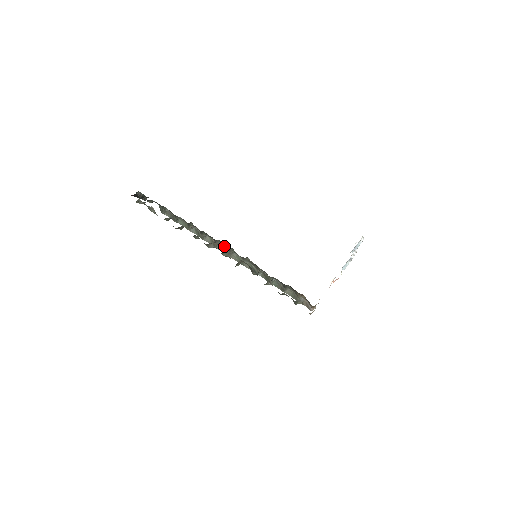
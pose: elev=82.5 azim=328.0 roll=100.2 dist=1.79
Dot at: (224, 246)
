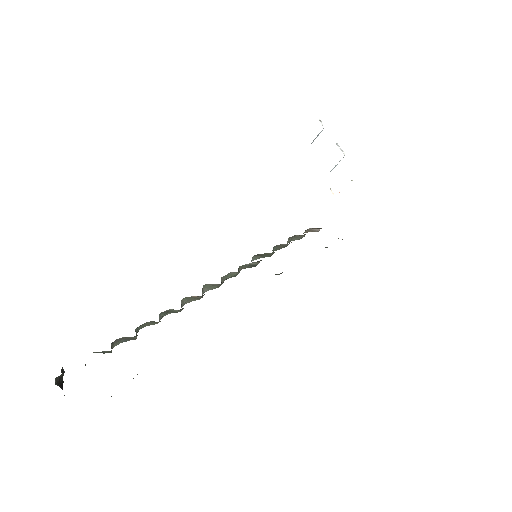
Dot at: (205, 286)
